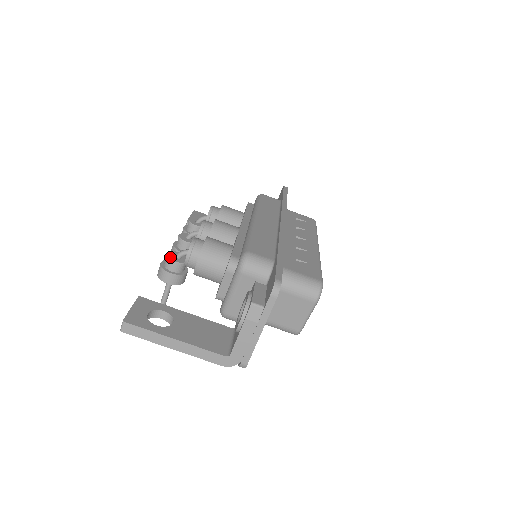
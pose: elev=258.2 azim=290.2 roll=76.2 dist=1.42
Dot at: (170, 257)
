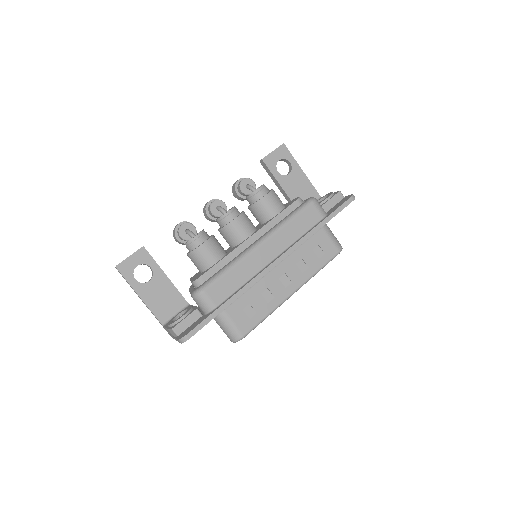
Dot at: (181, 230)
